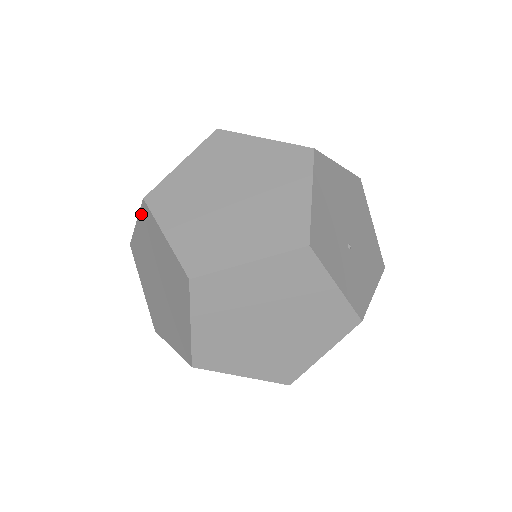
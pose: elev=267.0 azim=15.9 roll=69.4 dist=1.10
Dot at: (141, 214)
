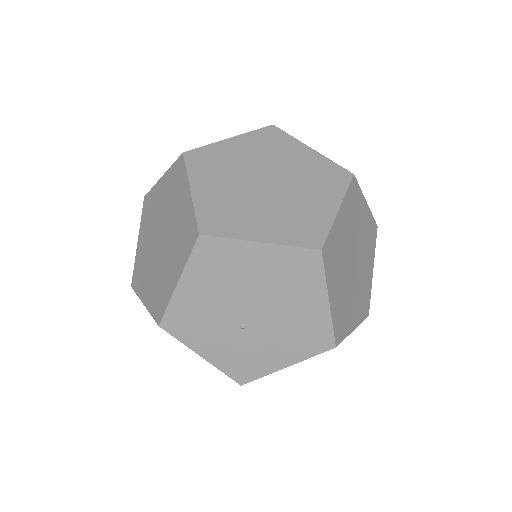
Dot at: occluded
